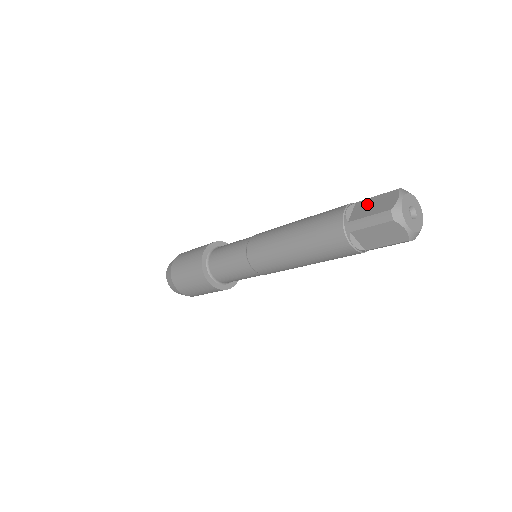
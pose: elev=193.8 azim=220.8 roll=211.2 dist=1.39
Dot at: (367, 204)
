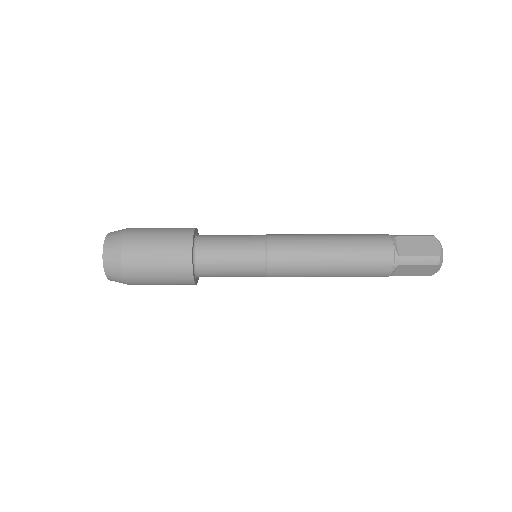
Dot at: occluded
